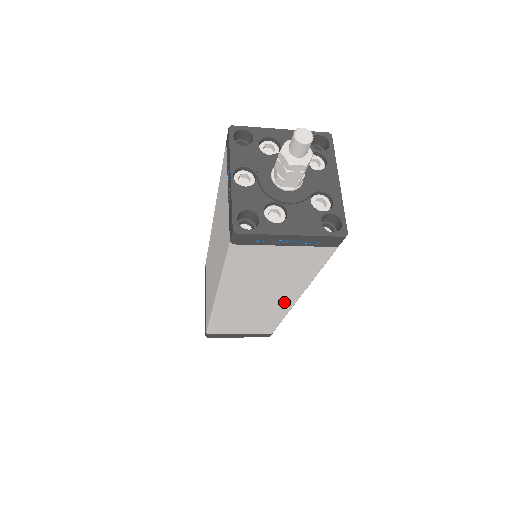
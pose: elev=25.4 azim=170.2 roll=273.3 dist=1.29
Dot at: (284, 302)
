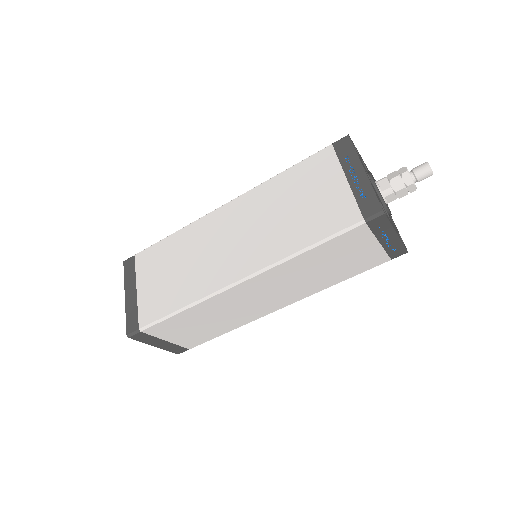
Dot at: (272, 306)
